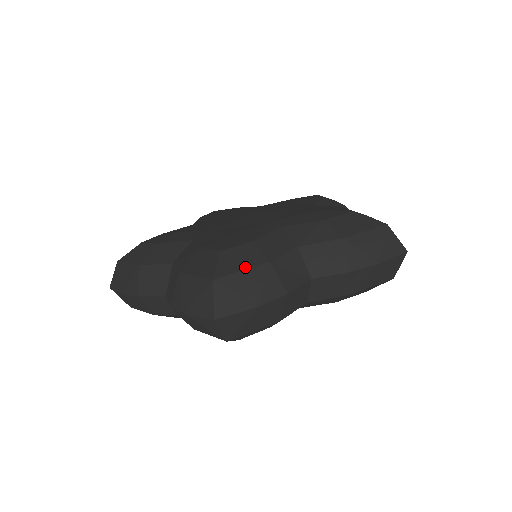
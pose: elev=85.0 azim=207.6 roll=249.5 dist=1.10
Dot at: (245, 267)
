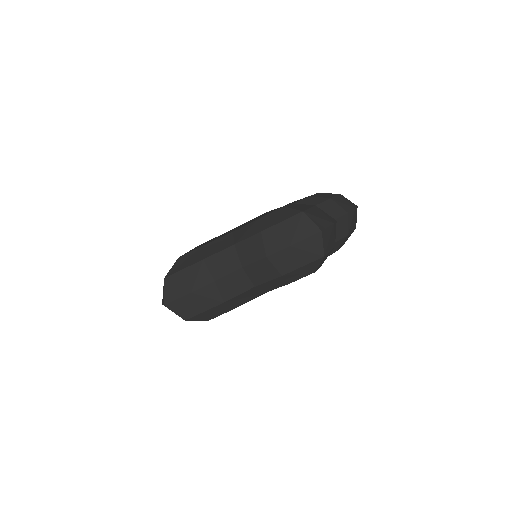
Dot at: (187, 266)
